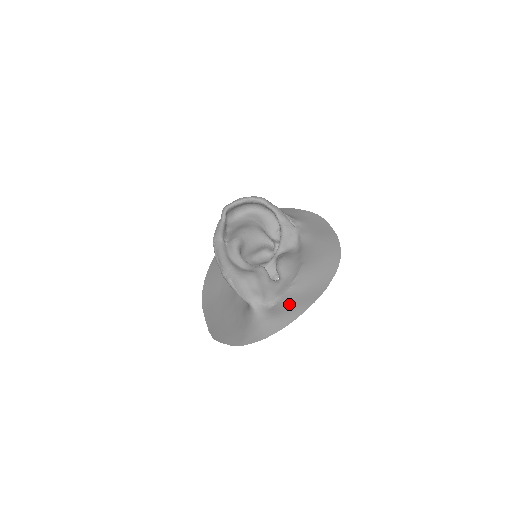
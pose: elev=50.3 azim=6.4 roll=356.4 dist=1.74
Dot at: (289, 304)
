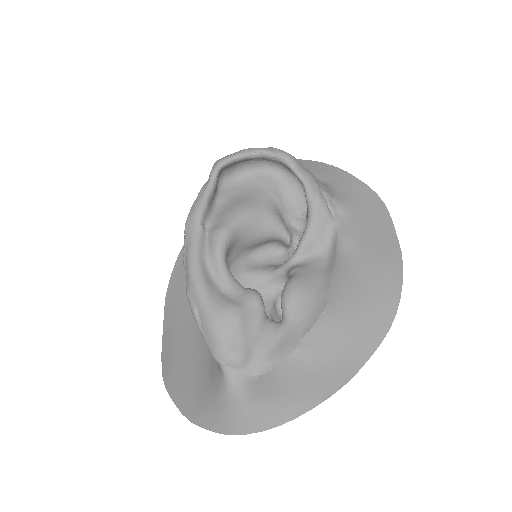
Dot at: (285, 385)
